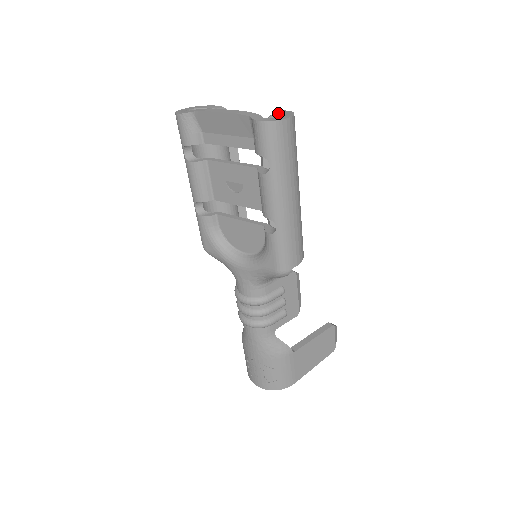
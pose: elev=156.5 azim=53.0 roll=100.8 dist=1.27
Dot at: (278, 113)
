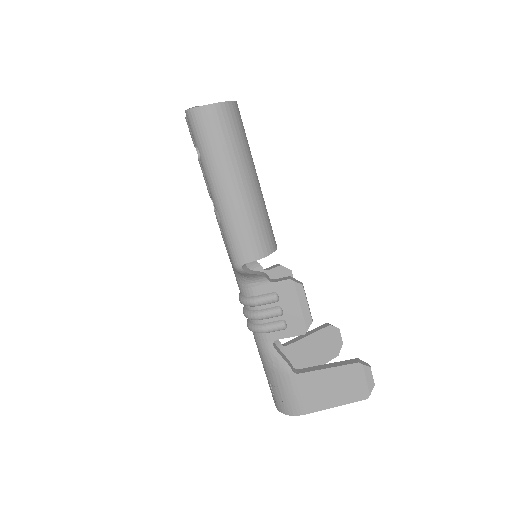
Dot at: occluded
